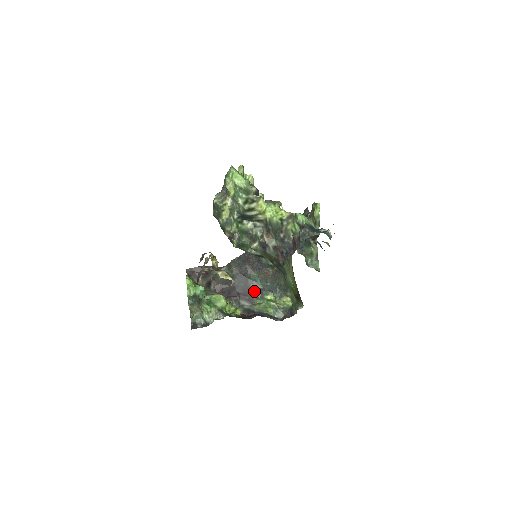
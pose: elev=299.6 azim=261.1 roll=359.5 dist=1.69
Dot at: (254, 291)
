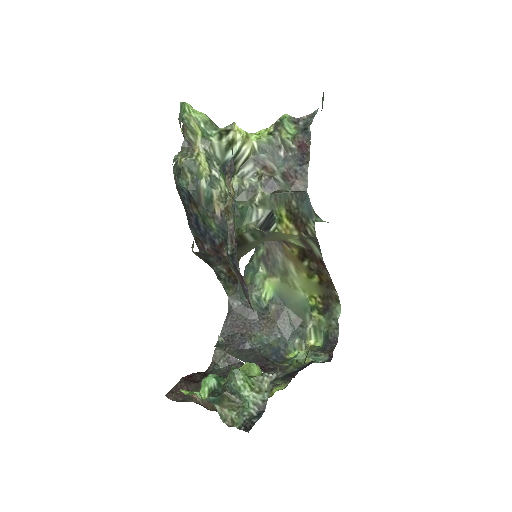
Dot at: (271, 357)
